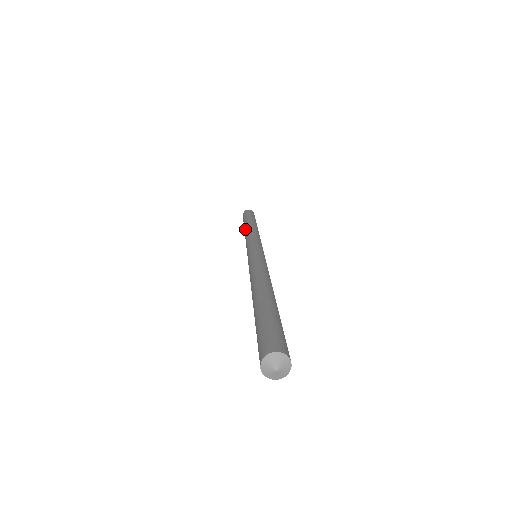
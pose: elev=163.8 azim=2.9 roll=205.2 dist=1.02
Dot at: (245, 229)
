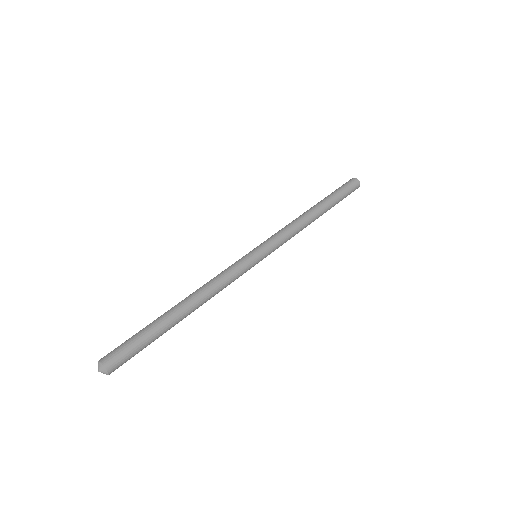
Dot at: occluded
